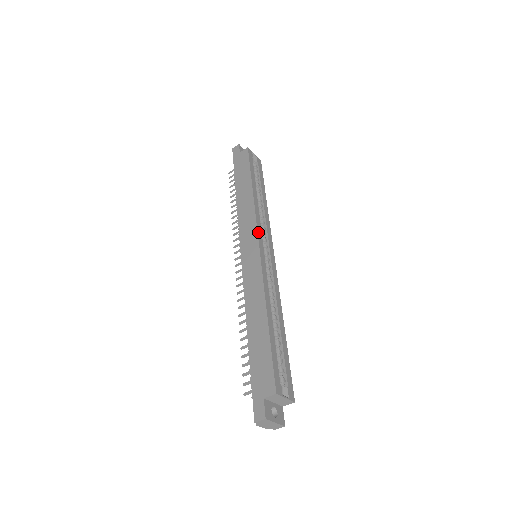
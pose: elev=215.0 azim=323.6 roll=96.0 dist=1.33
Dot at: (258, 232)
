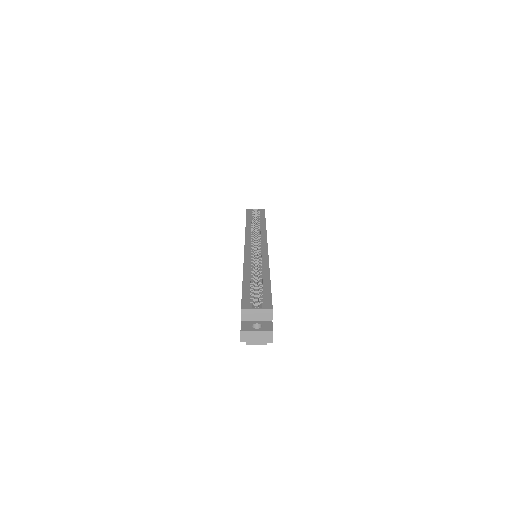
Dot at: (246, 240)
